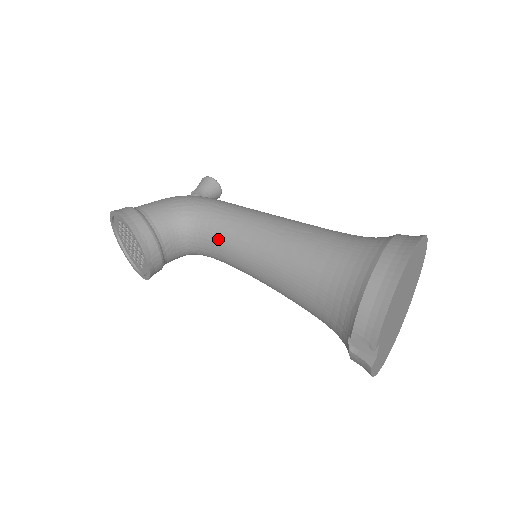
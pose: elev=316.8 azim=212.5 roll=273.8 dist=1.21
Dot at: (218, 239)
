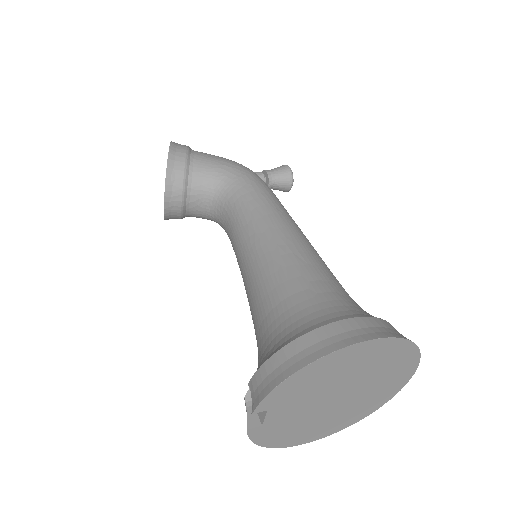
Dot at: (234, 218)
